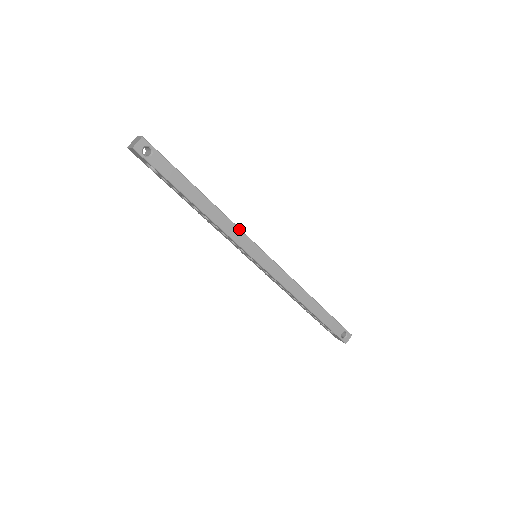
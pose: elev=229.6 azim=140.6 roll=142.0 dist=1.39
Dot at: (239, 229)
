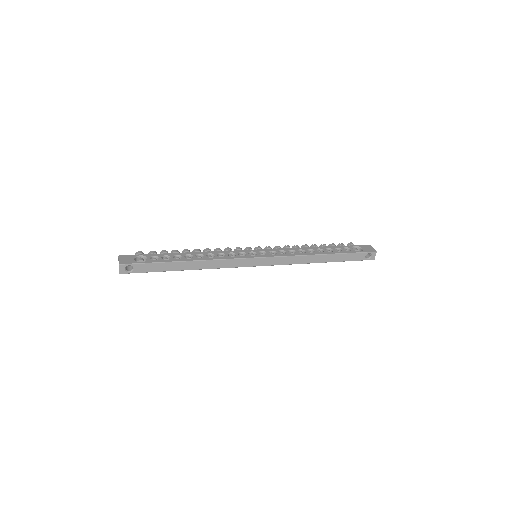
Dot at: (227, 260)
